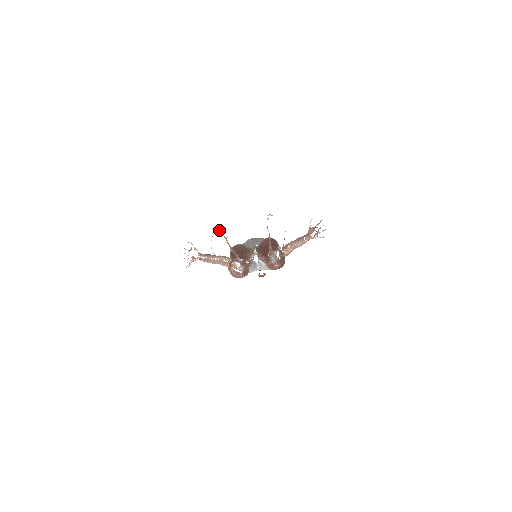
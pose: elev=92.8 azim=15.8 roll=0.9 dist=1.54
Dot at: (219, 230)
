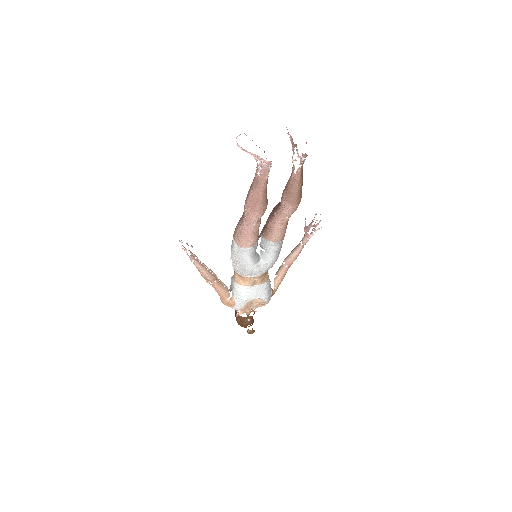
Dot at: occluded
